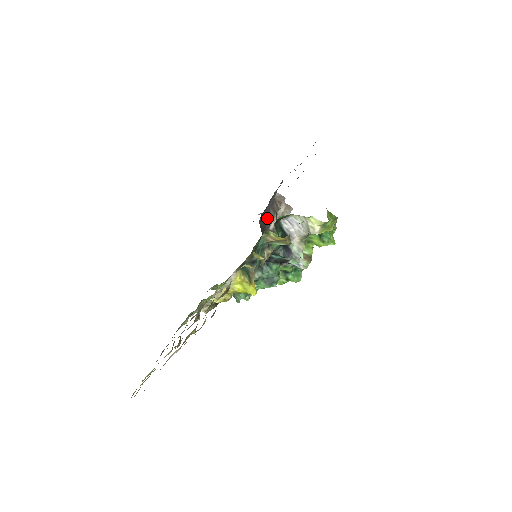
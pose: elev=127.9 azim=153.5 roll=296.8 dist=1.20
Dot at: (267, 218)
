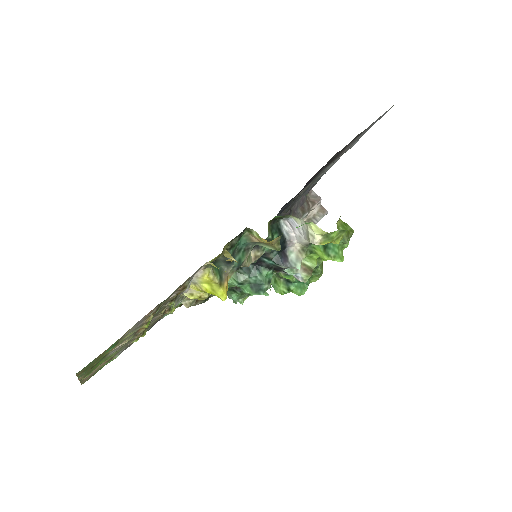
Dot at: occluded
